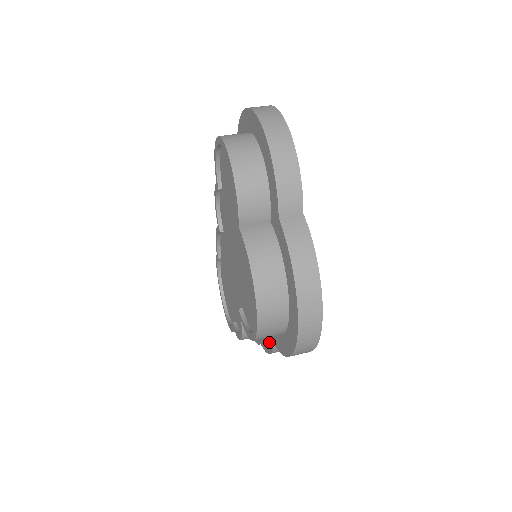
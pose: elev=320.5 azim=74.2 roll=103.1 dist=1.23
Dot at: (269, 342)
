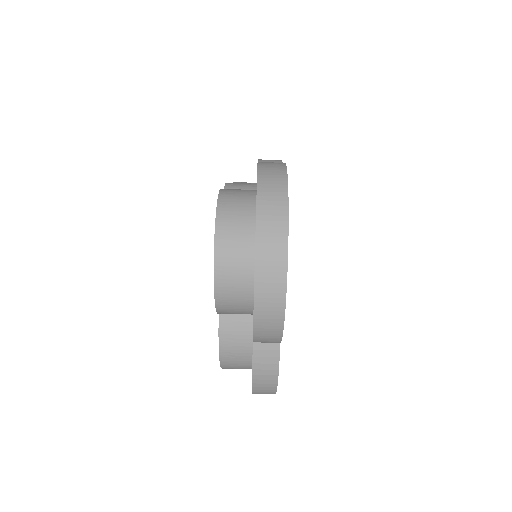
Dot at: occluded
